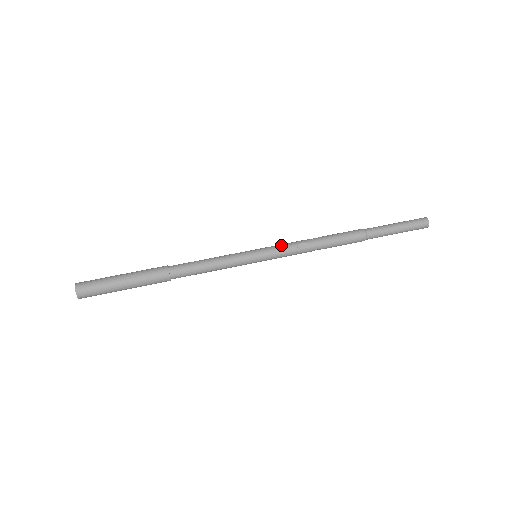
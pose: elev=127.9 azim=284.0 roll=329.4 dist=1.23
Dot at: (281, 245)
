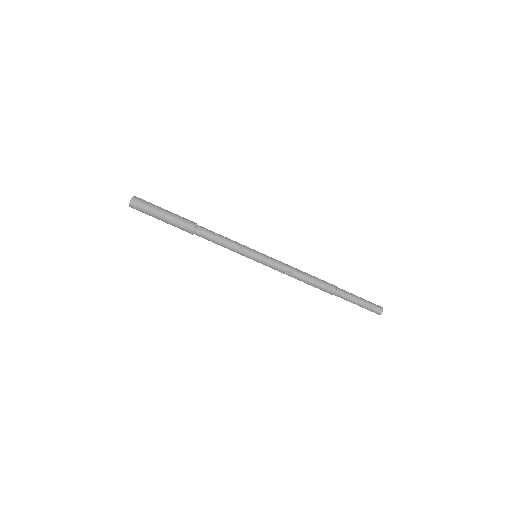
Dot at: (276, 263)
